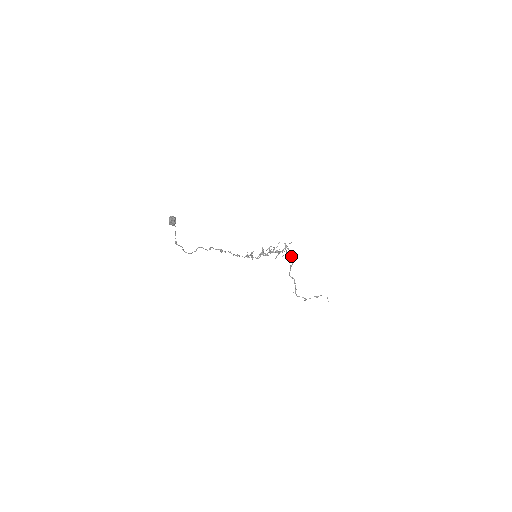
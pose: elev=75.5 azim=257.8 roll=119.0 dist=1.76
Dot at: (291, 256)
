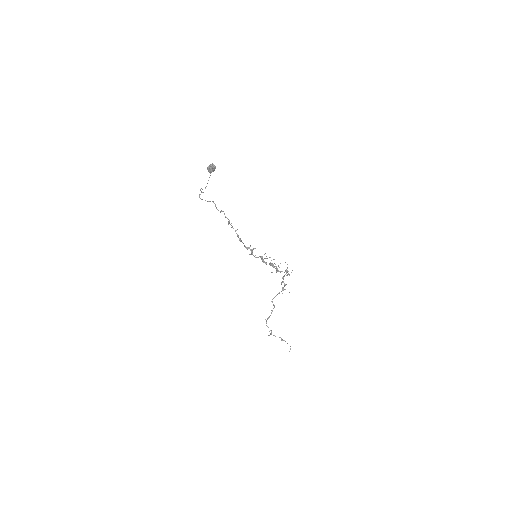
Dot at: occluded
